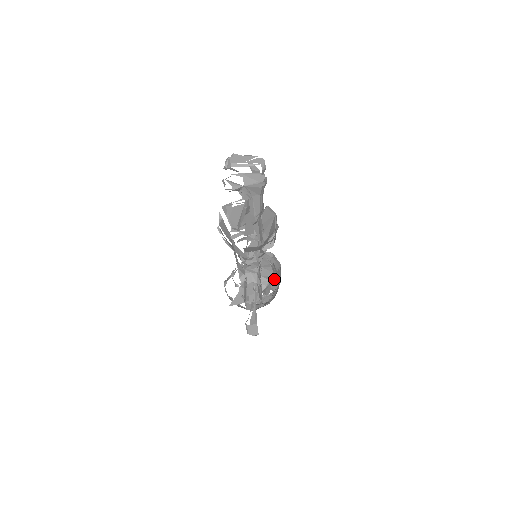
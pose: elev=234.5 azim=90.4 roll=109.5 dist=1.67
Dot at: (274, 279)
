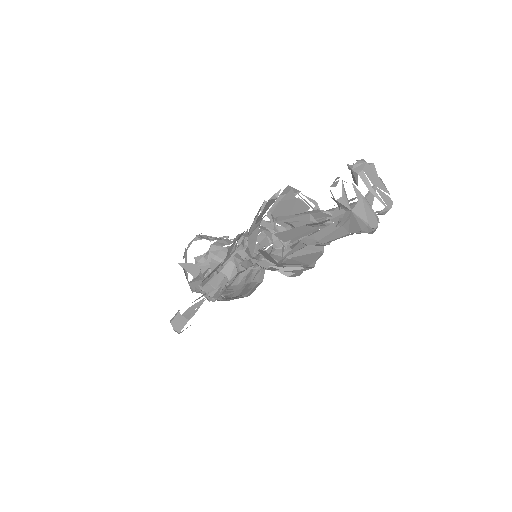
Dot at: (243, 288)
